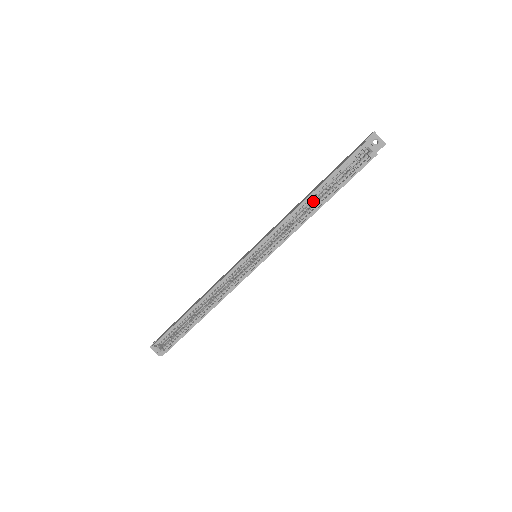
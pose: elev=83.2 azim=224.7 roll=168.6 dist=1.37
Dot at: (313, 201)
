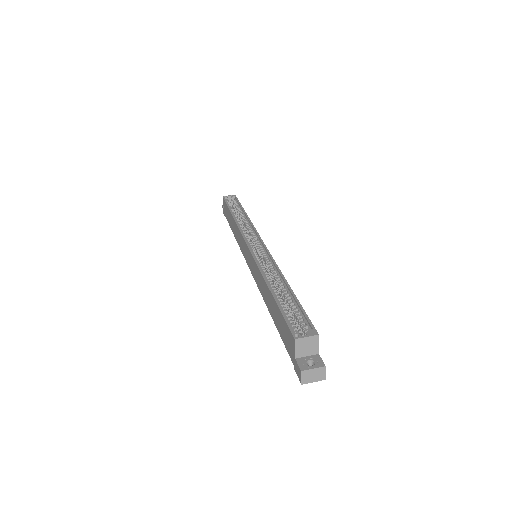
Dot at: occluded
